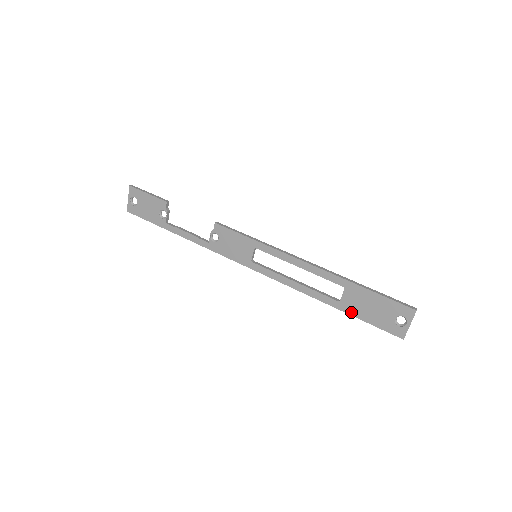
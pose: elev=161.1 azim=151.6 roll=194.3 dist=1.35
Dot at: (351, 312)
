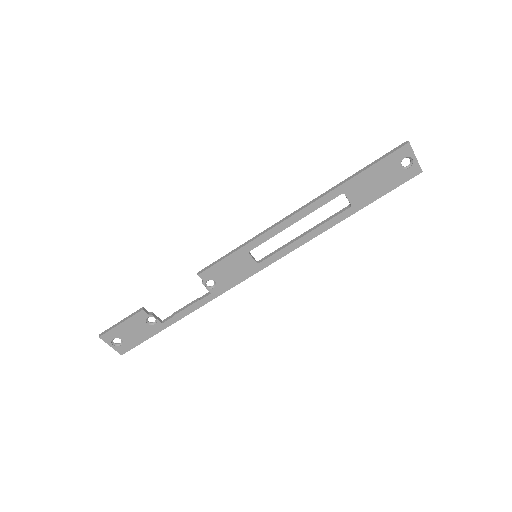
Dot at: (367, 202)
